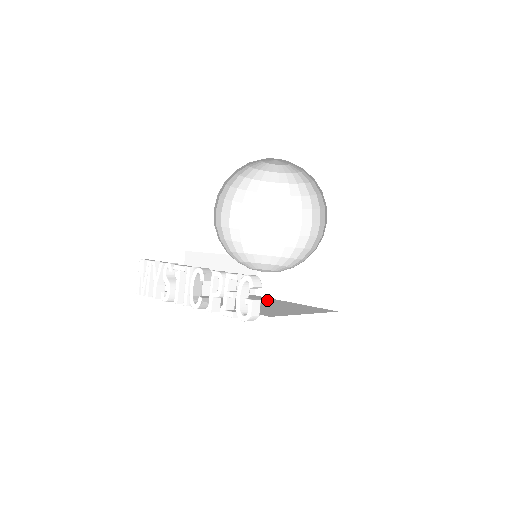
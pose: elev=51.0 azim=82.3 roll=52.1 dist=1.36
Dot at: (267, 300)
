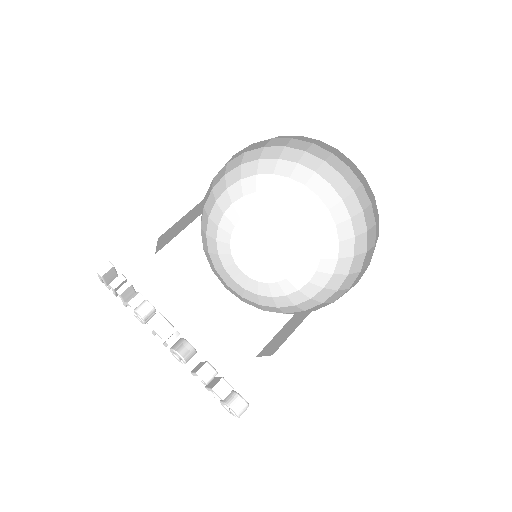
Dot at: occluded
